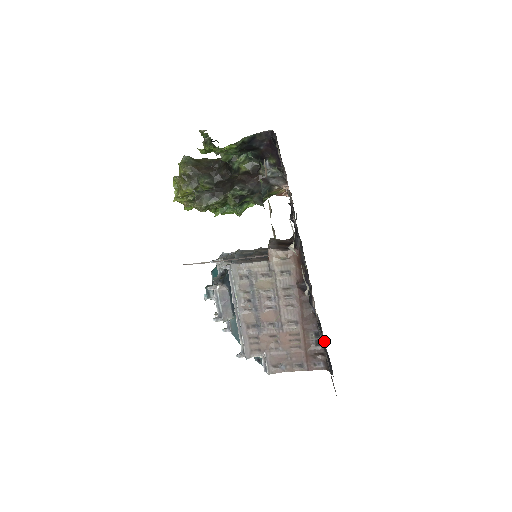
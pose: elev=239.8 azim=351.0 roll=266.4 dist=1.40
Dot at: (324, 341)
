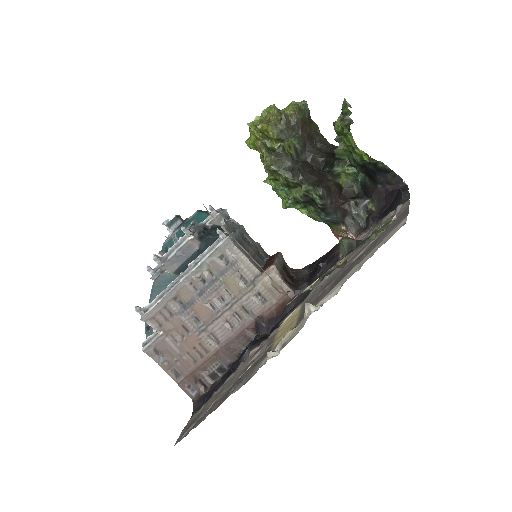
Dot at: (220, 380)
